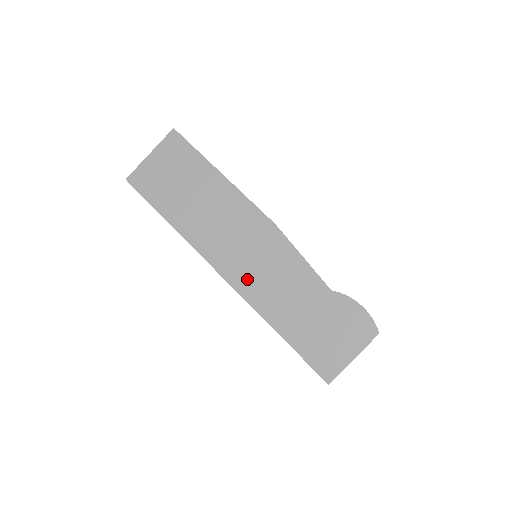
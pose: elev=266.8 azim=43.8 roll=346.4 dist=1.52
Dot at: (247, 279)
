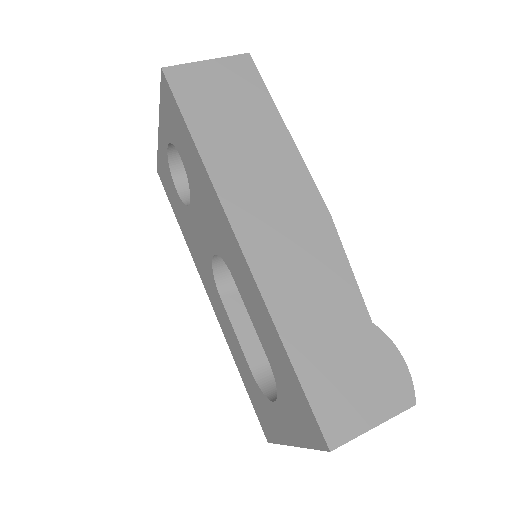
Dot at: (270, 259)
